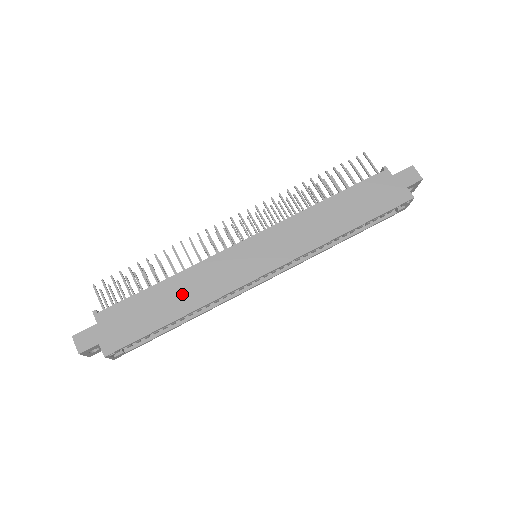
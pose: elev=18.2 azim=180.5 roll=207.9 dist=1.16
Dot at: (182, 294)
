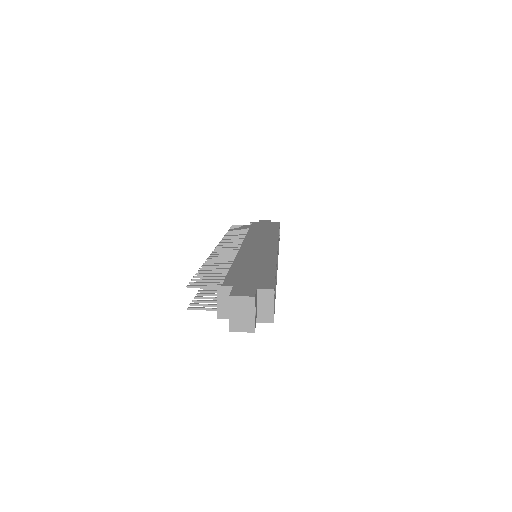
Dot at: (255, 261)
